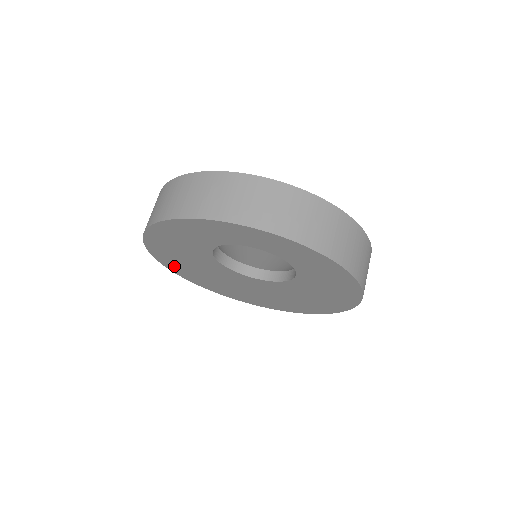
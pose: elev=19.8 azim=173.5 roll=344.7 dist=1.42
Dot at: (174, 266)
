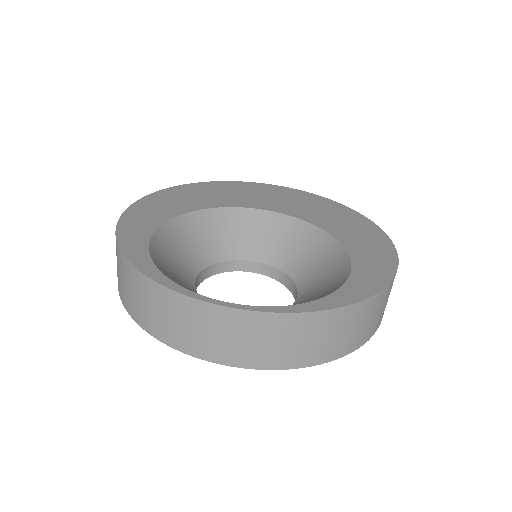
Dot at: occluded
